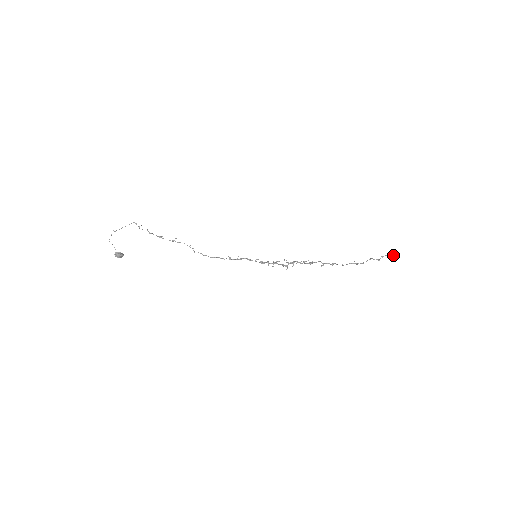
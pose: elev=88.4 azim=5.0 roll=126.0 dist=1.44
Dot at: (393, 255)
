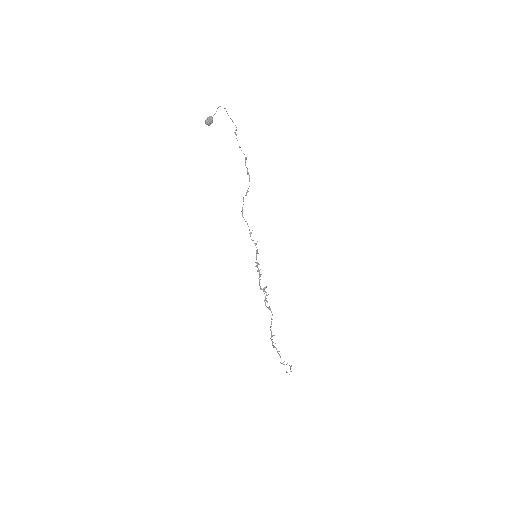
Dot at: (286, 372)
